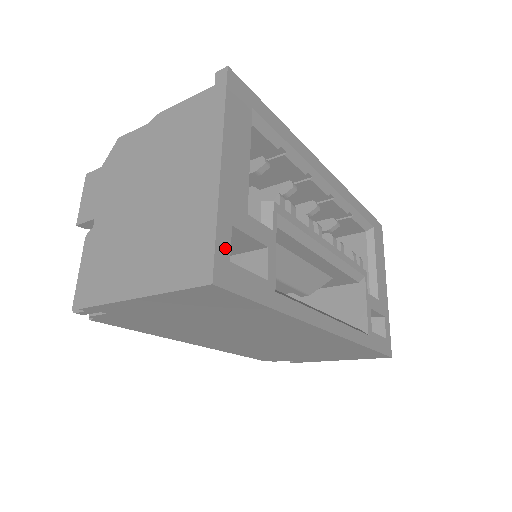
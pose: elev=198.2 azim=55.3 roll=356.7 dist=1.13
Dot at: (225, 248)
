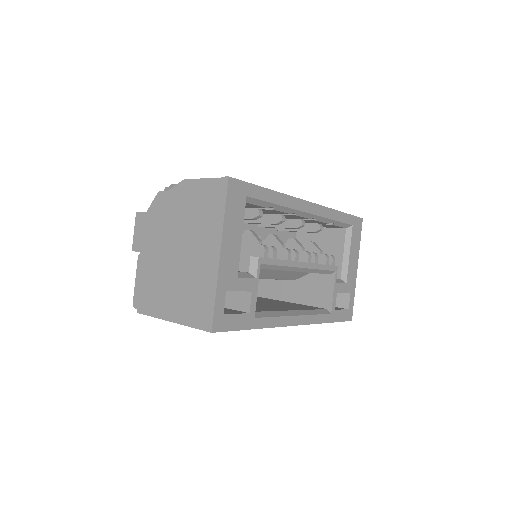
Dot at: (221, 307)
